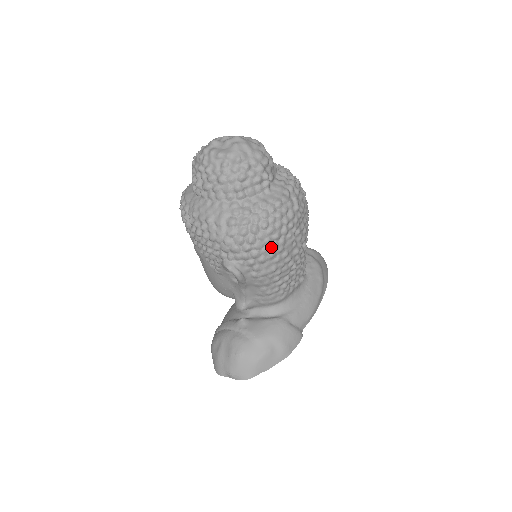
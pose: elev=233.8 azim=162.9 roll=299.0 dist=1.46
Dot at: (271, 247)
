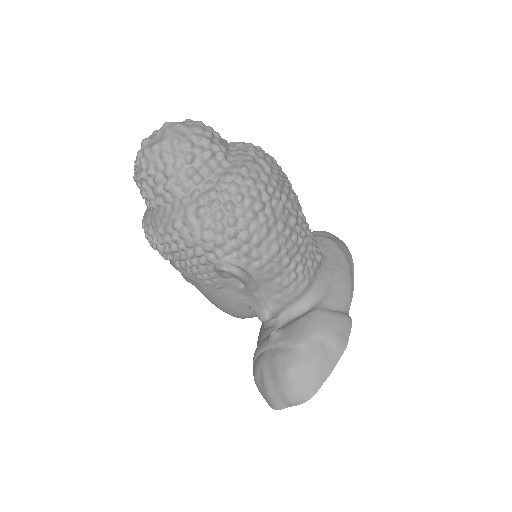
Dot at: (259, 221)
